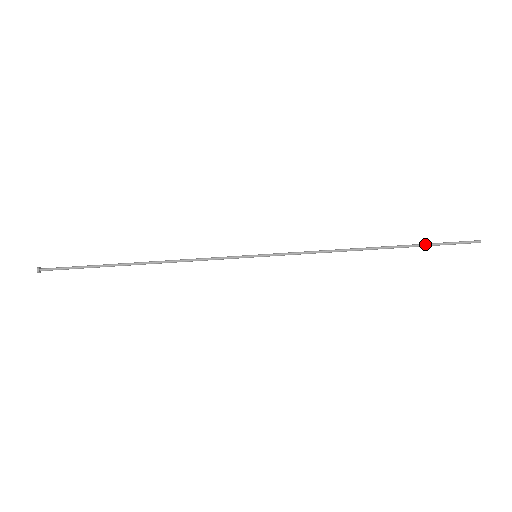
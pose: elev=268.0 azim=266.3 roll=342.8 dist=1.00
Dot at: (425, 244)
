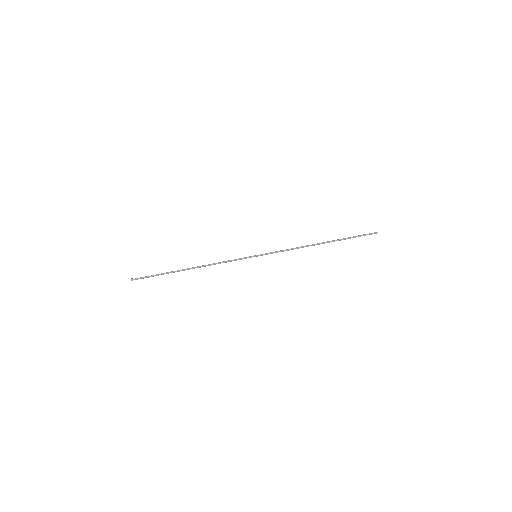
Dot at: (348, 237)
